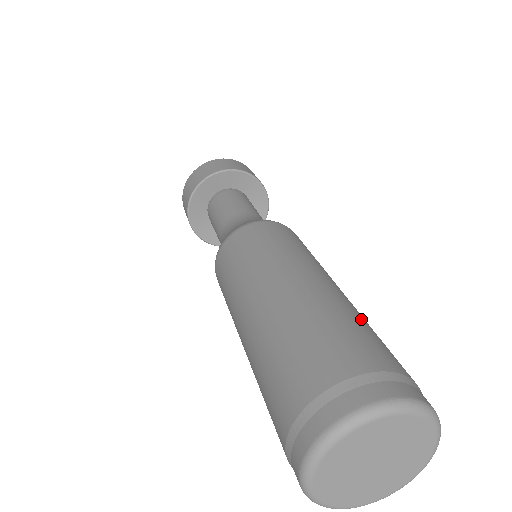
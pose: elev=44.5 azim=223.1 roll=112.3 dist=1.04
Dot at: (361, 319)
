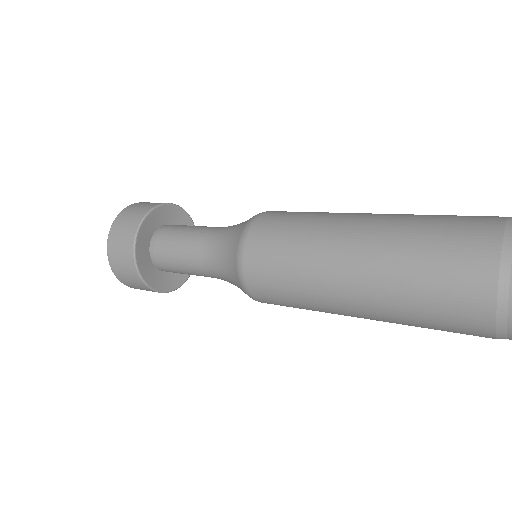
Dot at: occluded
